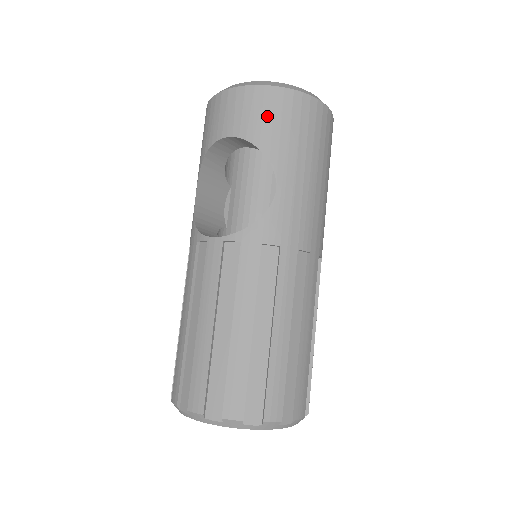
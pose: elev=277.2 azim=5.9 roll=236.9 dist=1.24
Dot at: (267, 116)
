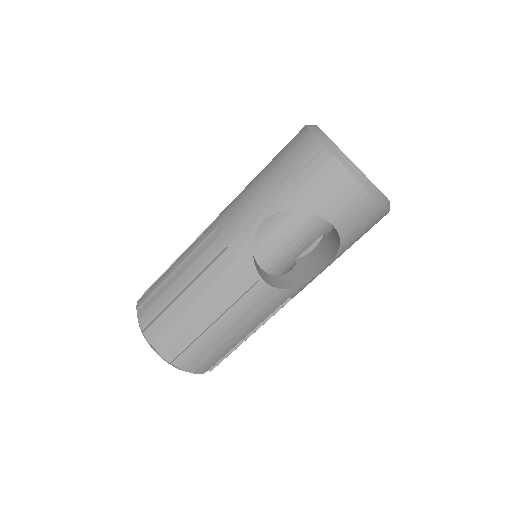
Dot at: (364, 227)
